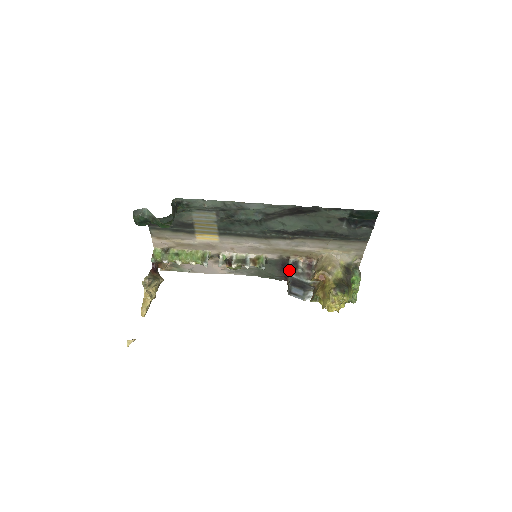
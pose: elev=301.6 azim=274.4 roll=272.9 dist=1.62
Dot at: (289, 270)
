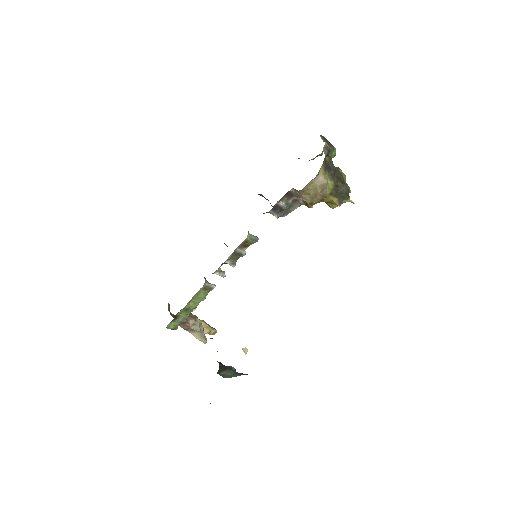
Dot at: occluded
